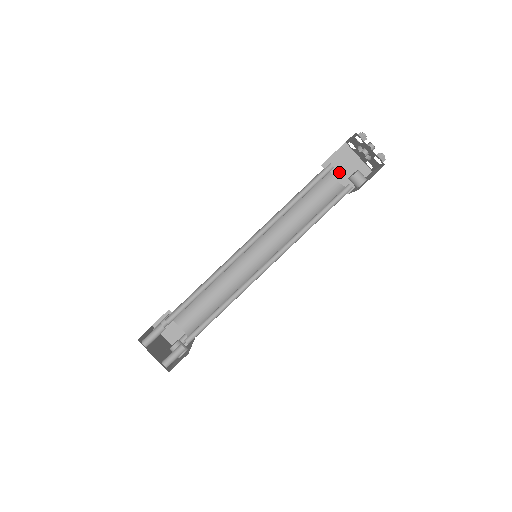
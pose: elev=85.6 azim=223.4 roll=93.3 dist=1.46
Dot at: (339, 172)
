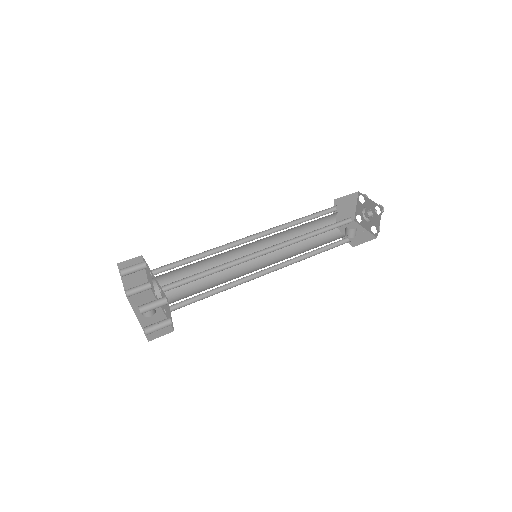
Dot at: (339, 211)
